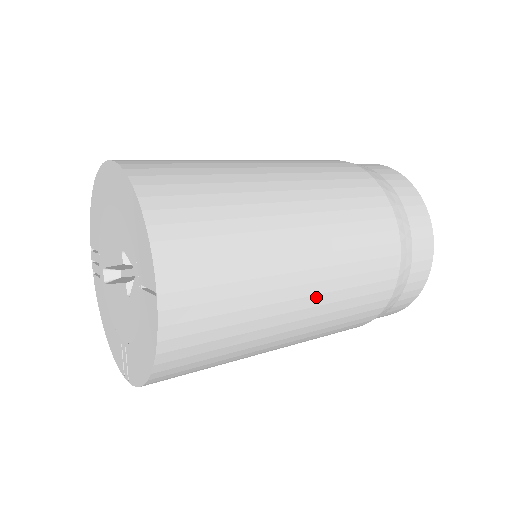
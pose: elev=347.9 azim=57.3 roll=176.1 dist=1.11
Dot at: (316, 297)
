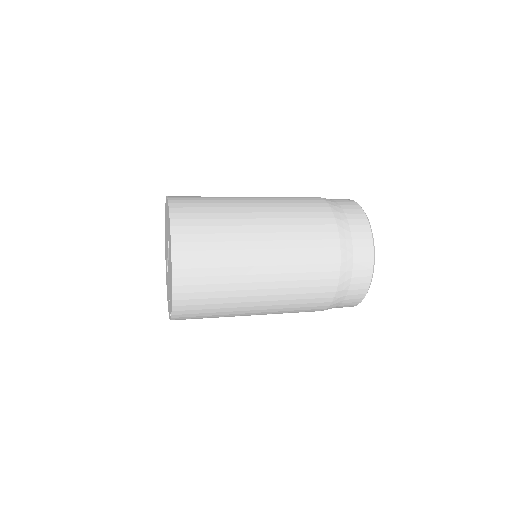
Dot at: (273, 259)
